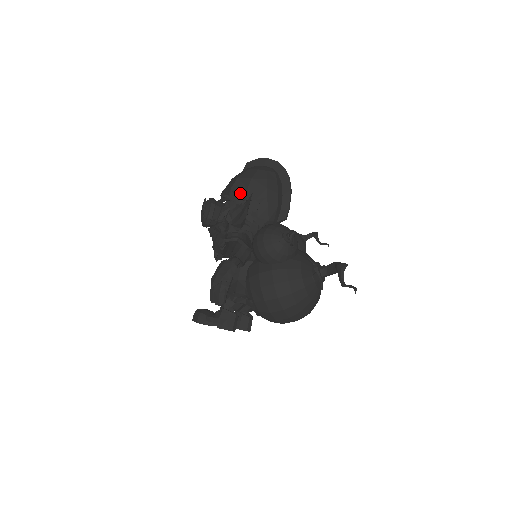
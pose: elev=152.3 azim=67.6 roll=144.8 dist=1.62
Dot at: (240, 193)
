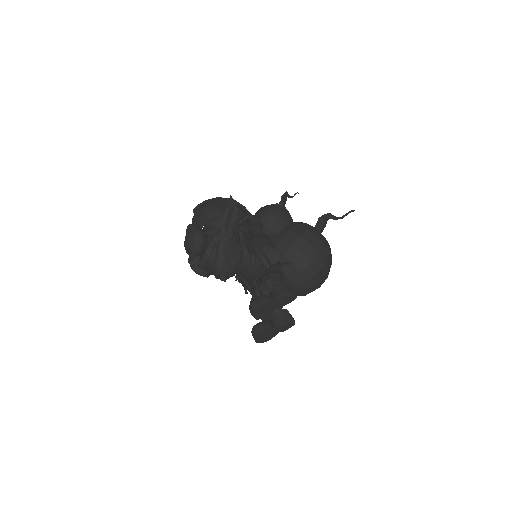
Dot at: occluded
